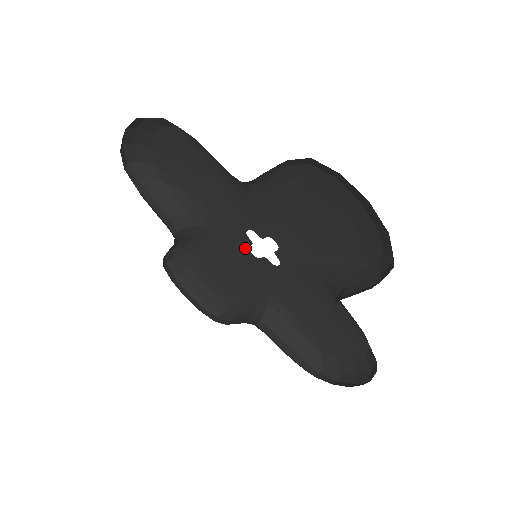
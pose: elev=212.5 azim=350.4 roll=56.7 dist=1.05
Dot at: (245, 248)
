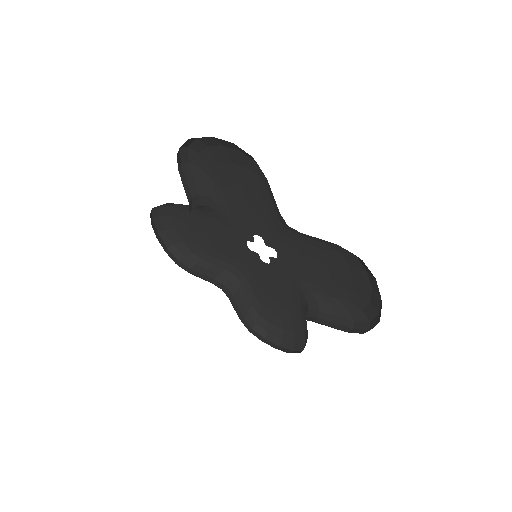
Dot at: (243, 239)
